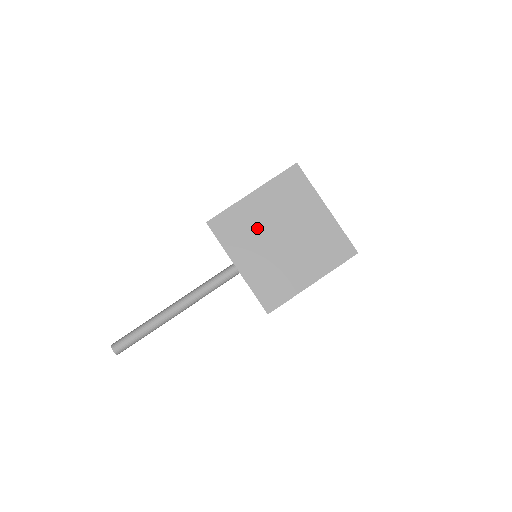
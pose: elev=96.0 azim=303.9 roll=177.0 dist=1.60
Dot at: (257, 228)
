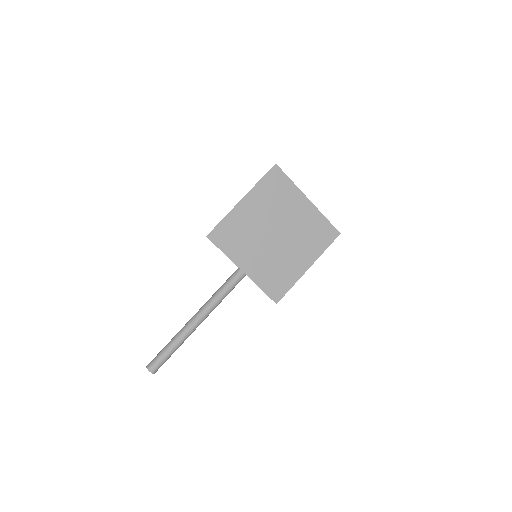
Dot at: (253, 231)
